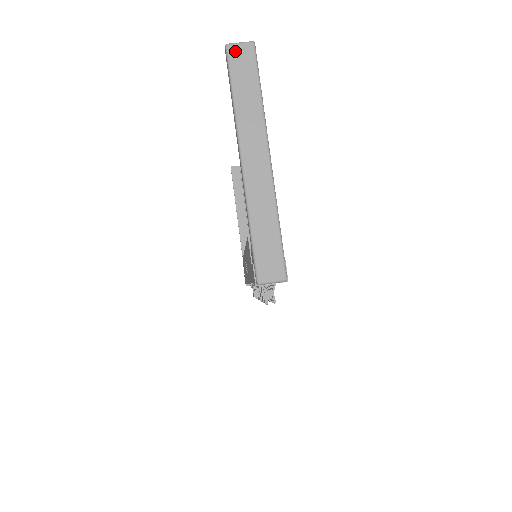
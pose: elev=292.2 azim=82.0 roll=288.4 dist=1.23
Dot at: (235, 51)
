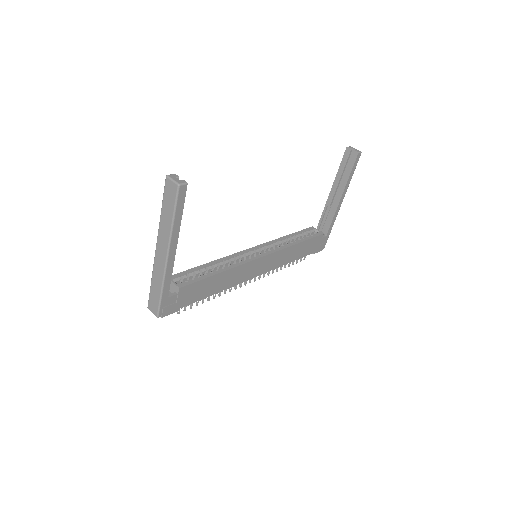
Dot at: (168, 184)
